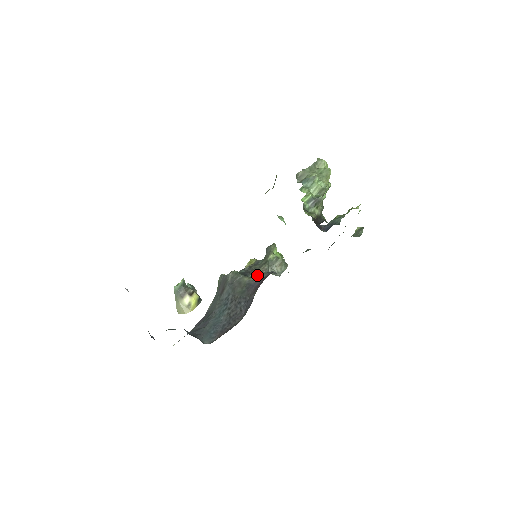
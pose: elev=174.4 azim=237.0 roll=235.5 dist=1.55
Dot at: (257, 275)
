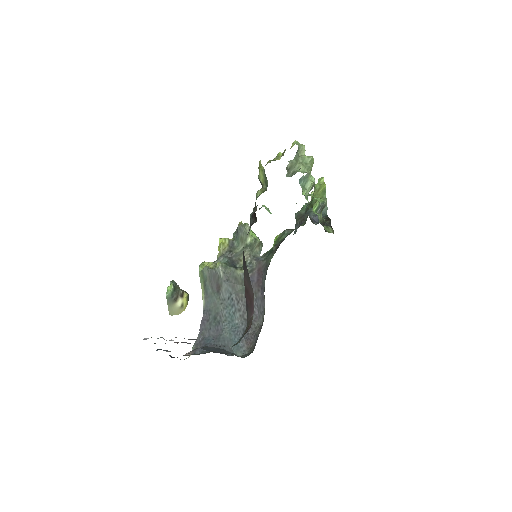
Dot at: occluded
